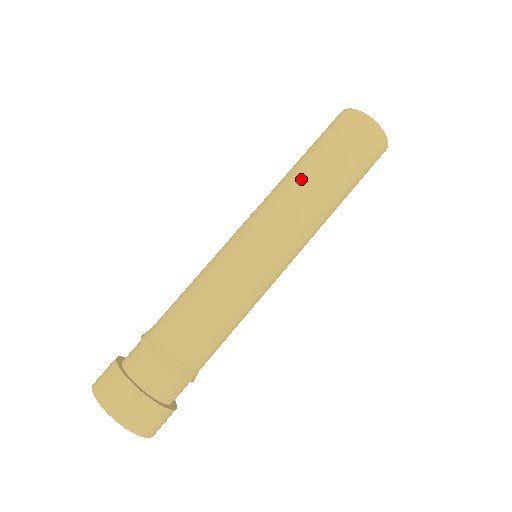
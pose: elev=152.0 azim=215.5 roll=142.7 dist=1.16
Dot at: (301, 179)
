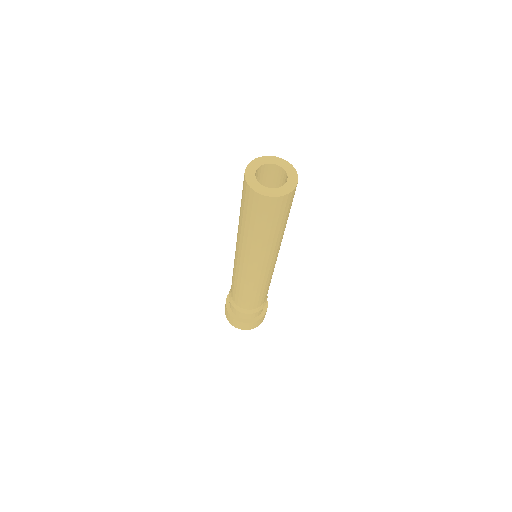
Dot at: (258, 243)
